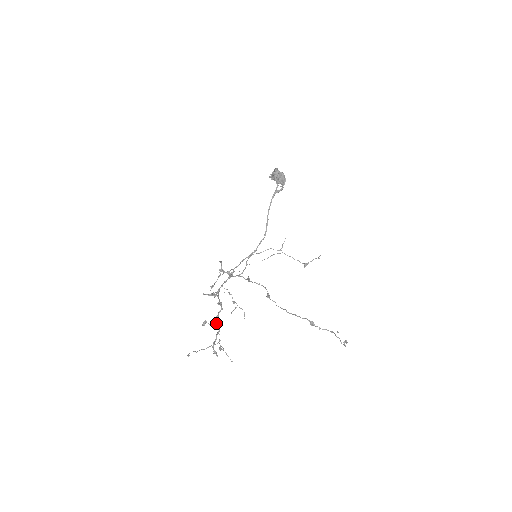
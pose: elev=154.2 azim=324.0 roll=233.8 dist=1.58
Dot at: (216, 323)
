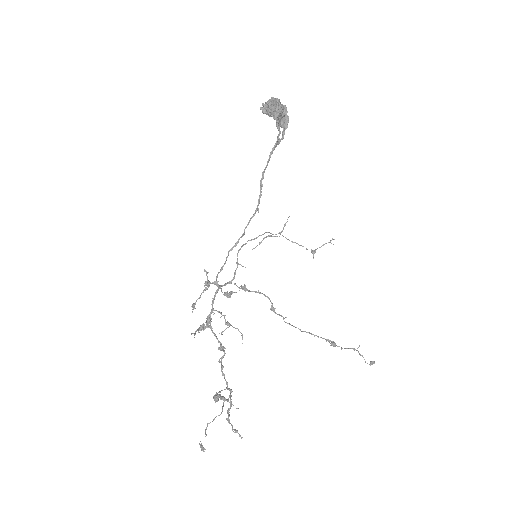
Dot at: (227, 385)
